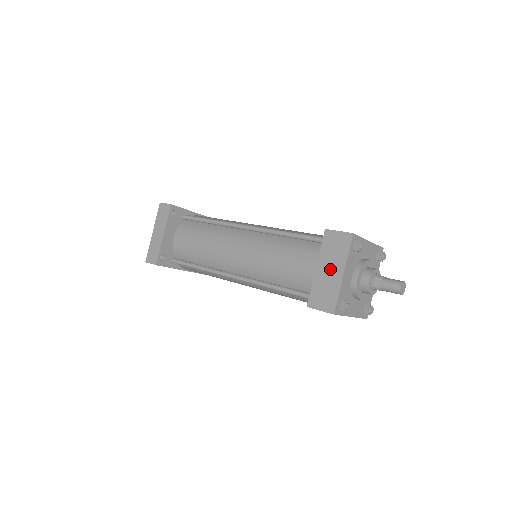
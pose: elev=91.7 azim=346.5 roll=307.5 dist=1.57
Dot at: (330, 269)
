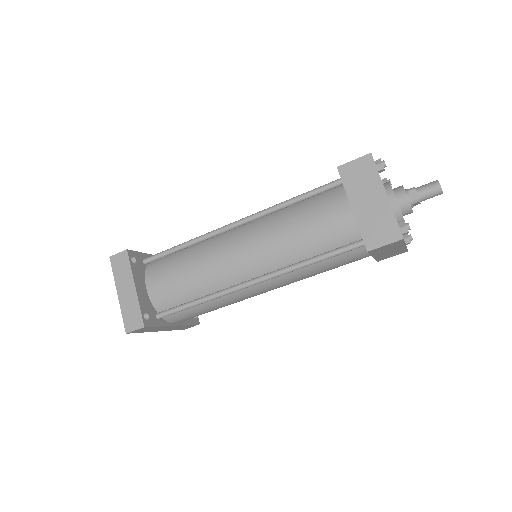
Dot at: (369, 200)
